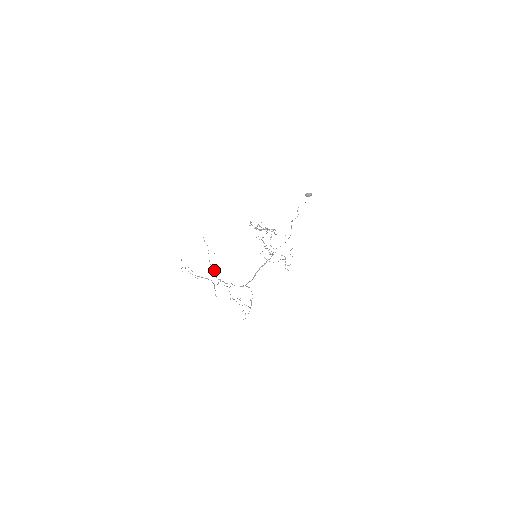
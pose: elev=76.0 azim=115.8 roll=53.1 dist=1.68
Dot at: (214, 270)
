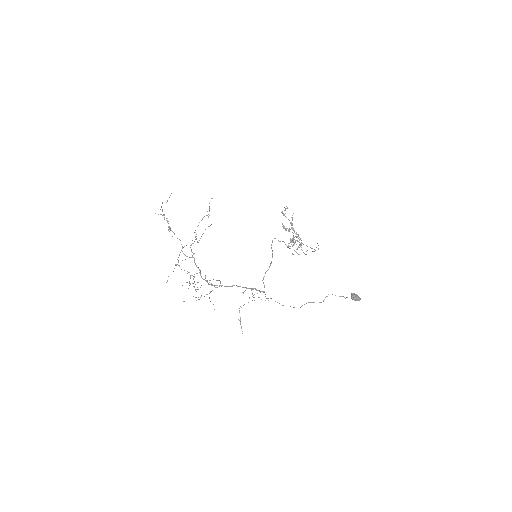
Dot at: occluded
